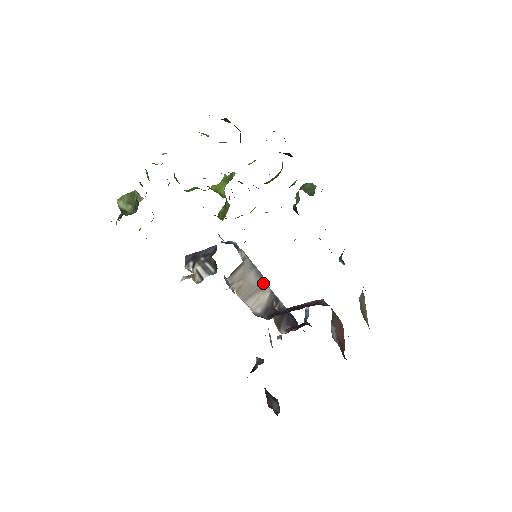
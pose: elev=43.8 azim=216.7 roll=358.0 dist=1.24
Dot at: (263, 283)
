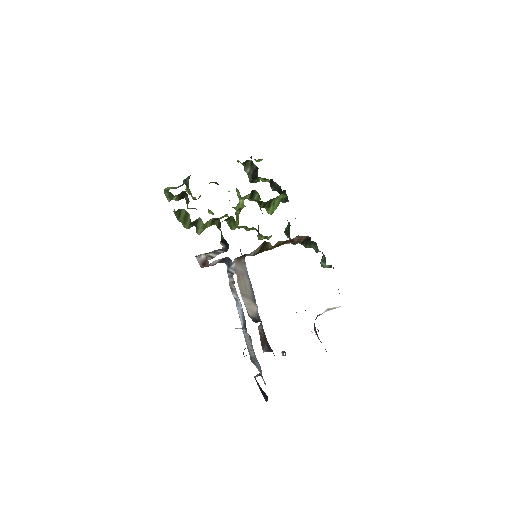
Dot at: (253, 298)
